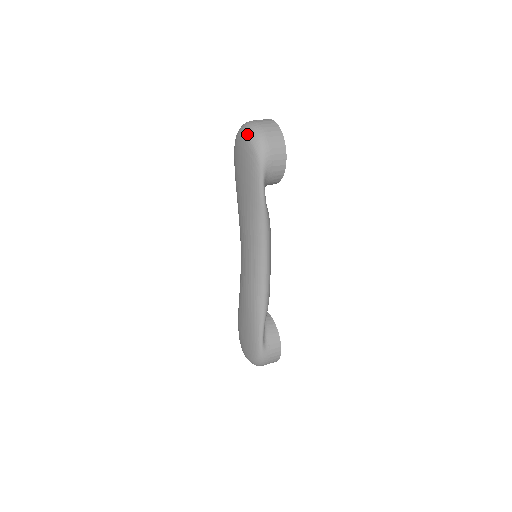
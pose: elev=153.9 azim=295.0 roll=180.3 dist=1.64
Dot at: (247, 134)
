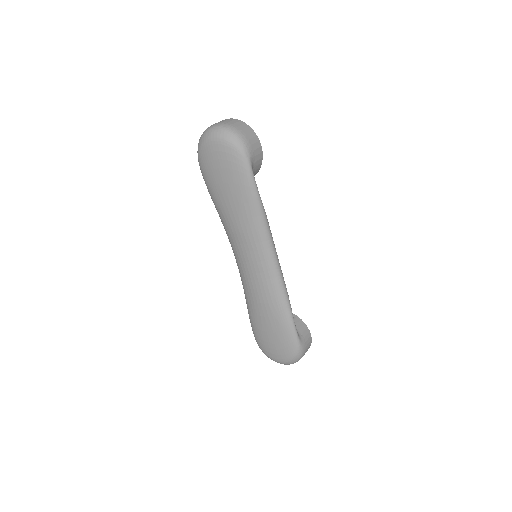
Dot at: (219, 136)
